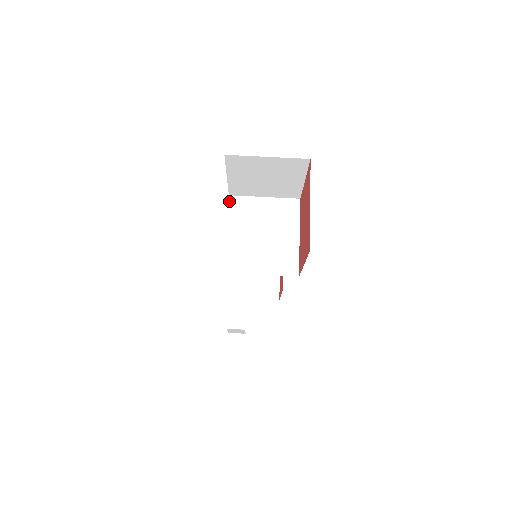
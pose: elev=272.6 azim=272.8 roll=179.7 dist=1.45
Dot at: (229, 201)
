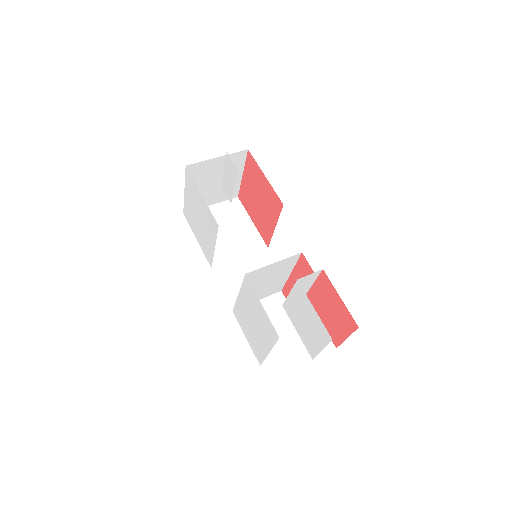
Dot at: occluded
